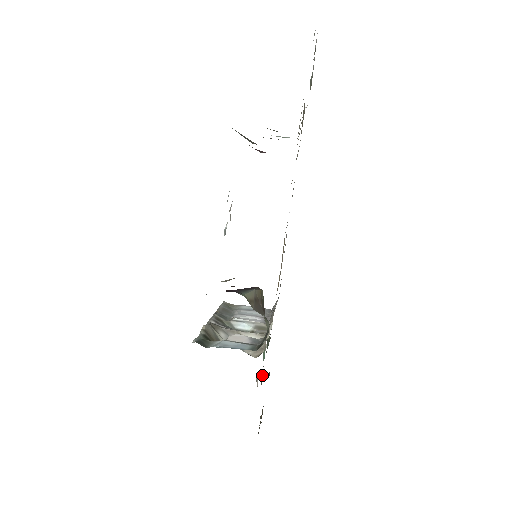
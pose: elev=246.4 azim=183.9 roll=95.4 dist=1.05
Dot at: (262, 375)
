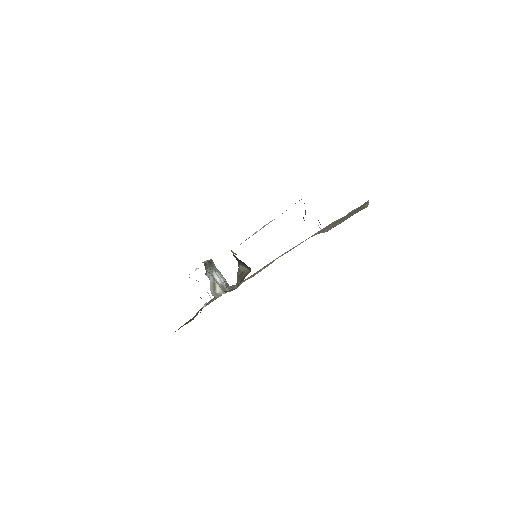
Dot at: occluded
